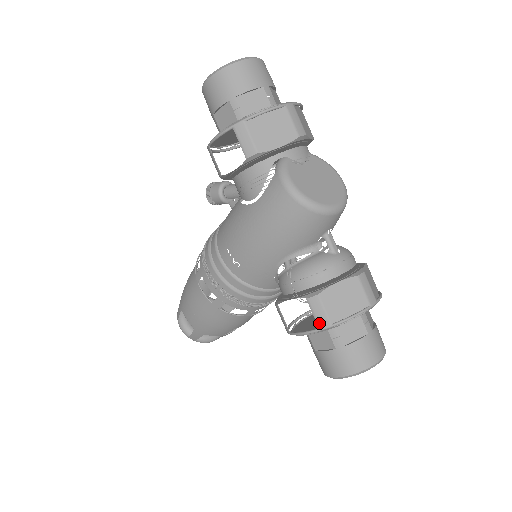
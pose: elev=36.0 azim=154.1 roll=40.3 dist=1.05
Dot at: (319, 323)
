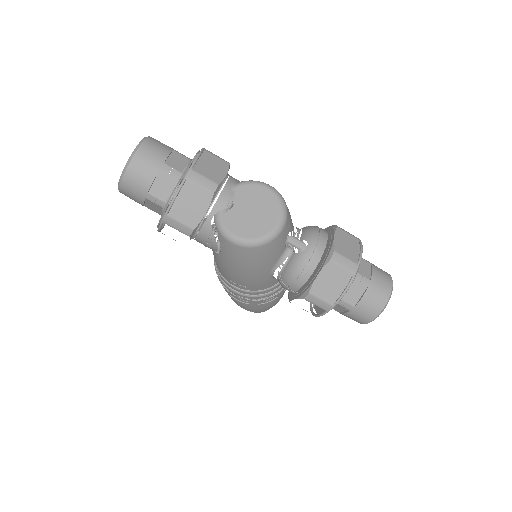
Dot at: (324, 309)
